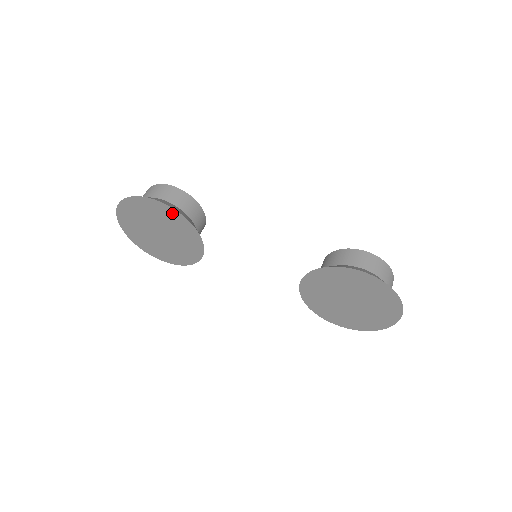
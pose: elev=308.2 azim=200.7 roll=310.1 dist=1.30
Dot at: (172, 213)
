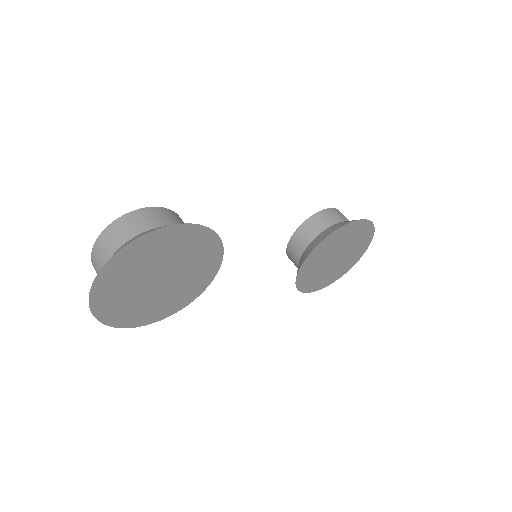
Dot at: (201, 235)
